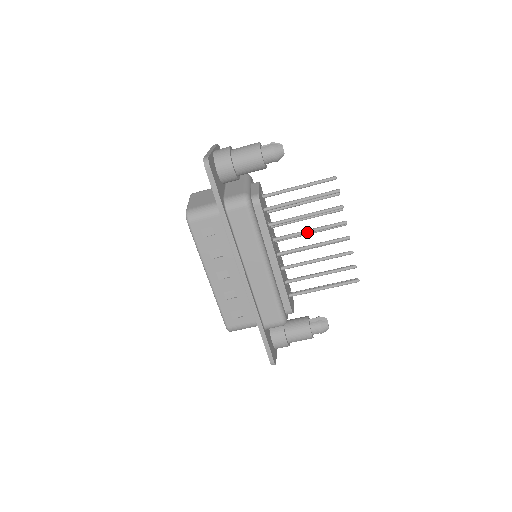
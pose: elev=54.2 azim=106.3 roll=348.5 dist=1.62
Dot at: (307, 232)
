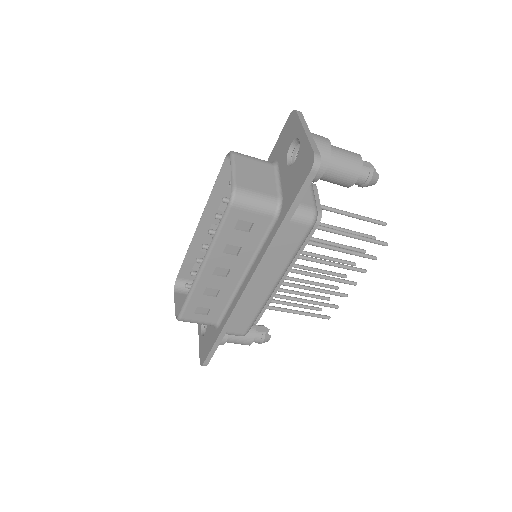
Dot at: (328, 264)
